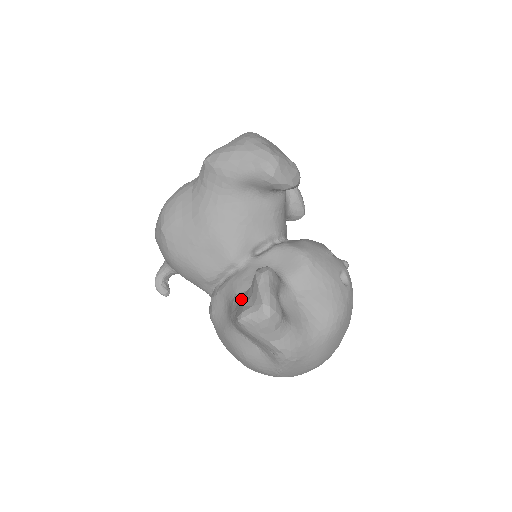
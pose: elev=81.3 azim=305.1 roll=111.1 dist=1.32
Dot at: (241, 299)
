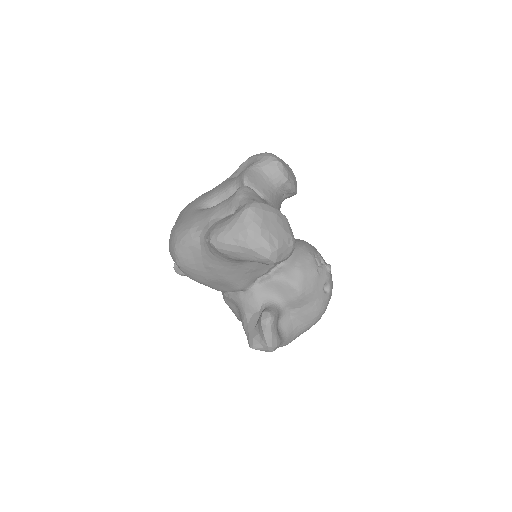
Dot at: (250, 322)
